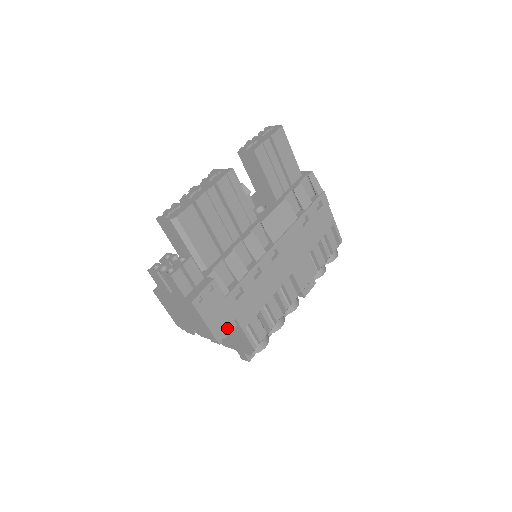
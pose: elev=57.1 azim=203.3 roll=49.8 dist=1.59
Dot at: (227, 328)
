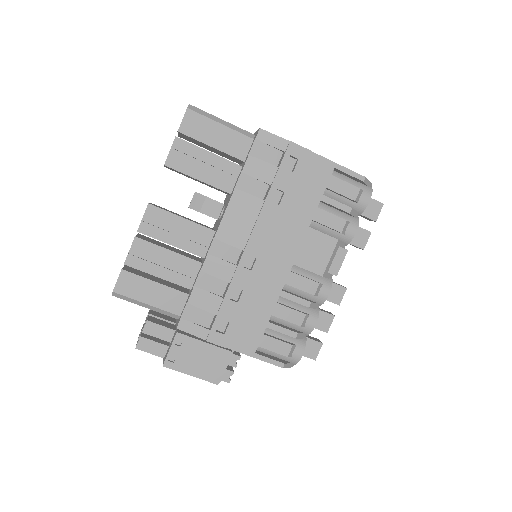
Dot at: (229, 365)
